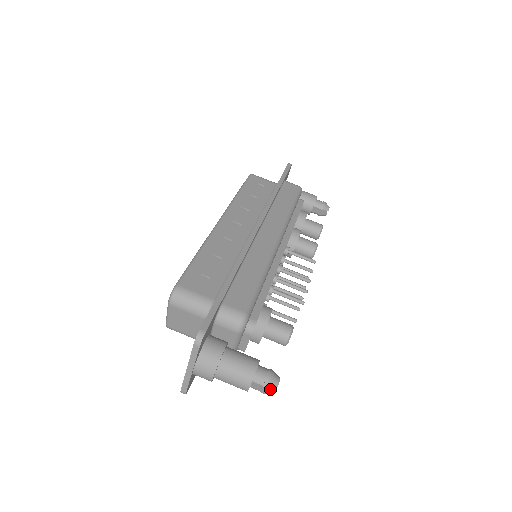
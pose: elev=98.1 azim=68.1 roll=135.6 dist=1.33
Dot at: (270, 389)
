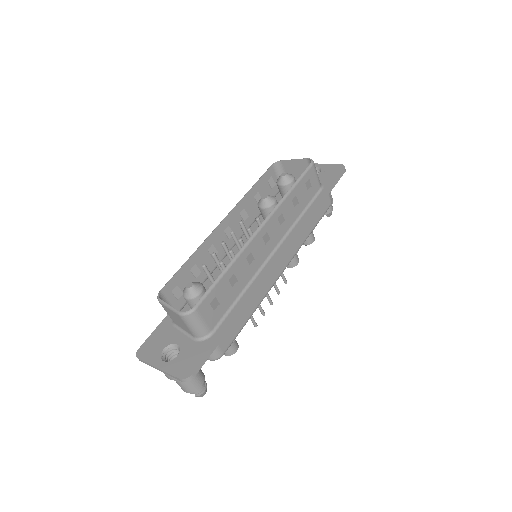
Dot at: occluded
